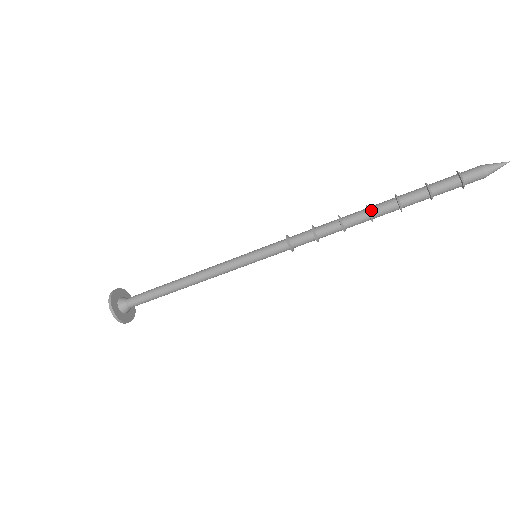
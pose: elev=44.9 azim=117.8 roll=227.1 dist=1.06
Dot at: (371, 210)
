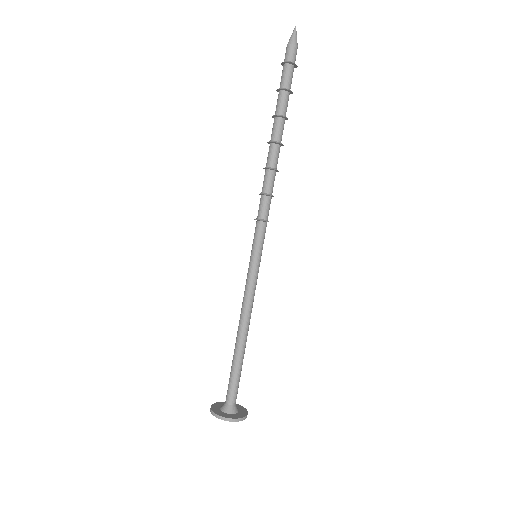
Dot at: (270, 140)
